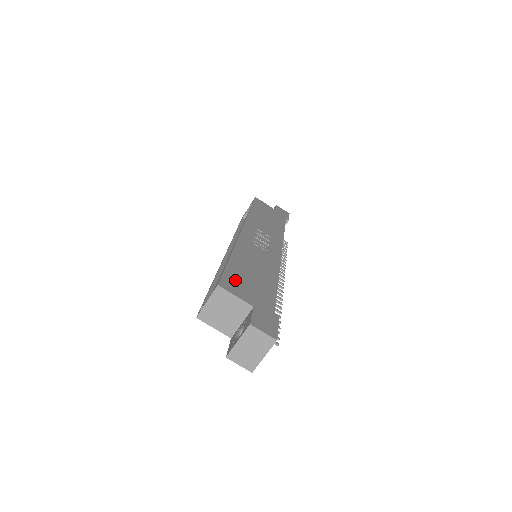
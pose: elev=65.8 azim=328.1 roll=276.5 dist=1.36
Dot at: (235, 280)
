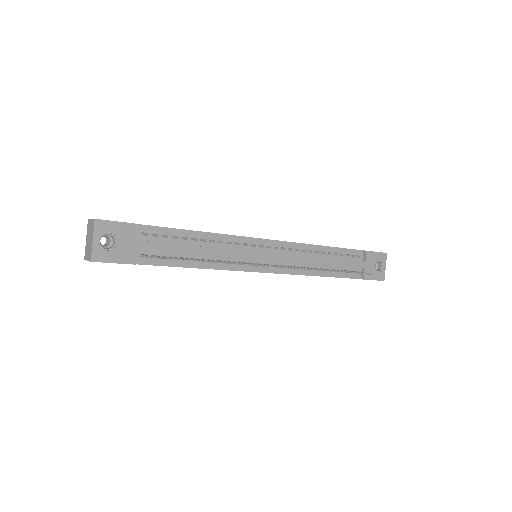
Dot at: occluded
